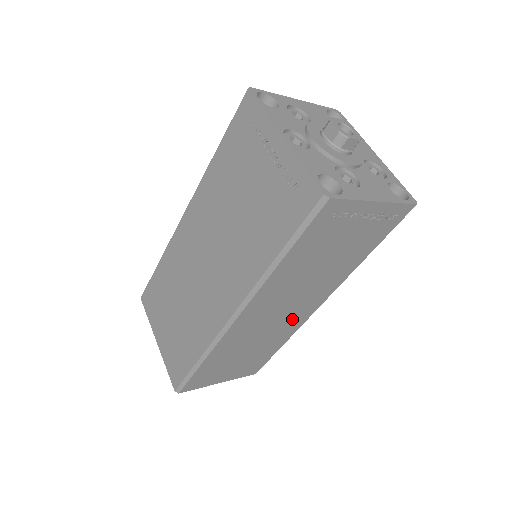
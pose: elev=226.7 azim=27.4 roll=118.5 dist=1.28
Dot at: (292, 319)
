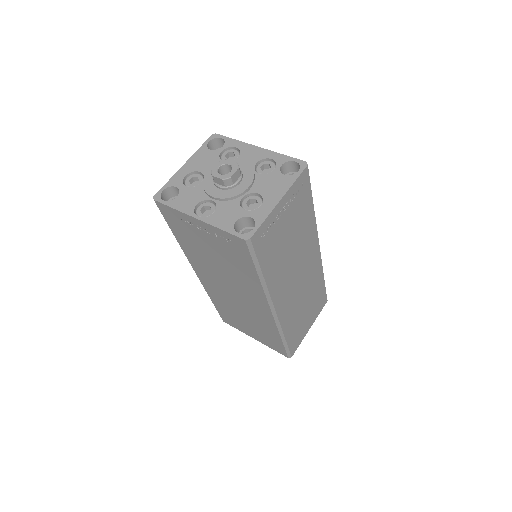
Dot at: (311, 270)
